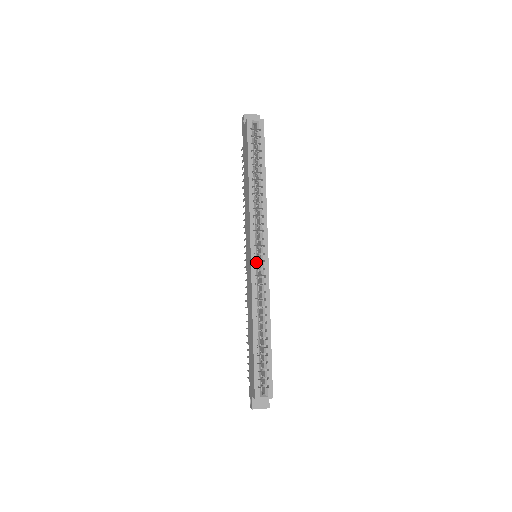
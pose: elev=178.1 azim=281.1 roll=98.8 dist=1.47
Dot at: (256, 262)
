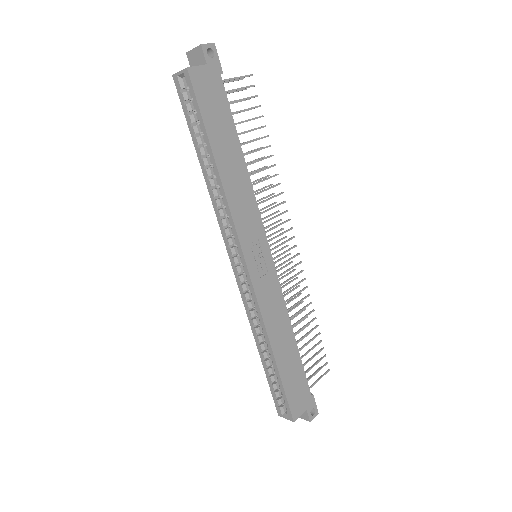
Dot at: (243, 273)
